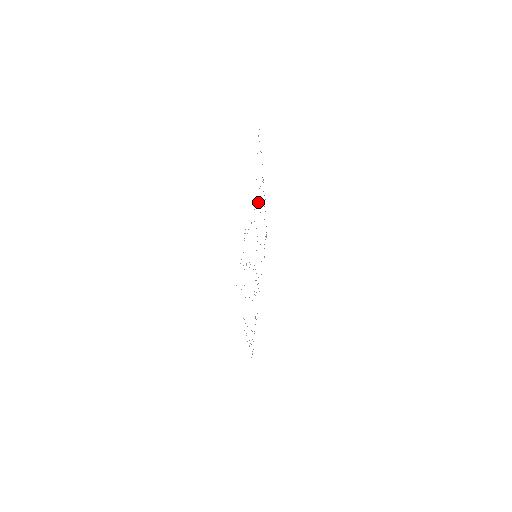
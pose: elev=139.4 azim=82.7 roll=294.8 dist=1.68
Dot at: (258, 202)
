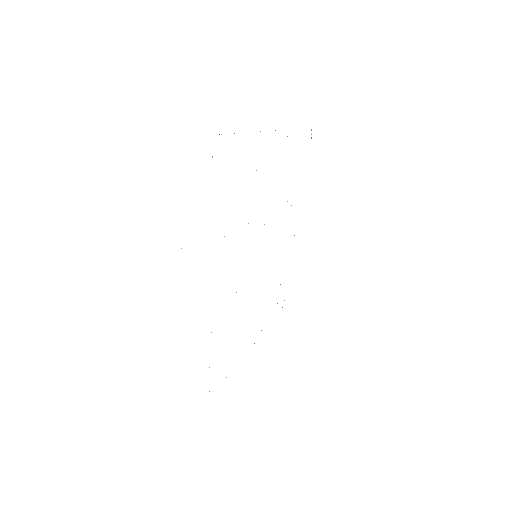
Dot at: occluded
